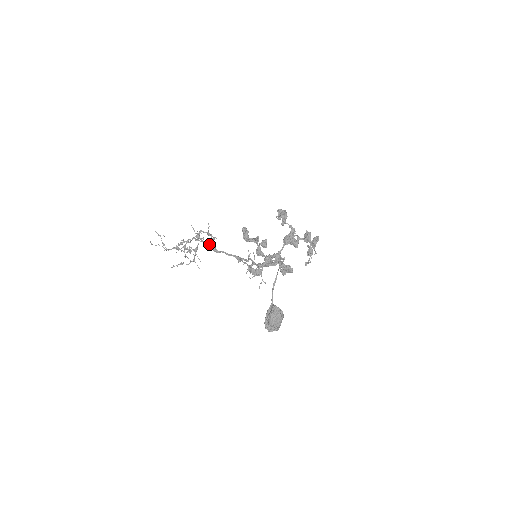
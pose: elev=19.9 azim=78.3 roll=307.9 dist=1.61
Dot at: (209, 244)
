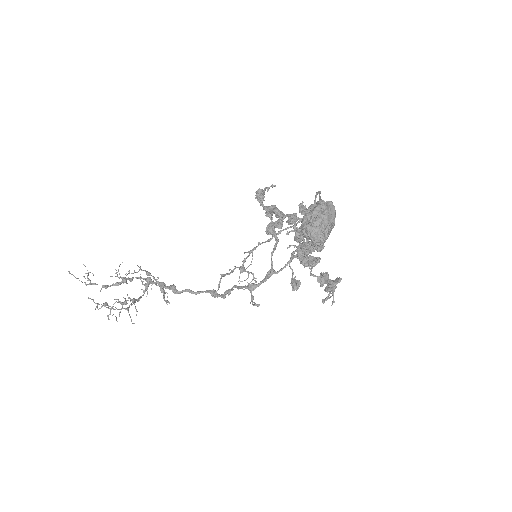
Dot at: (165, 284)
